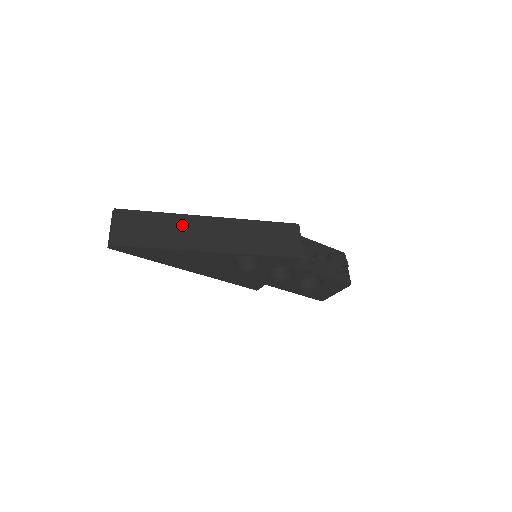
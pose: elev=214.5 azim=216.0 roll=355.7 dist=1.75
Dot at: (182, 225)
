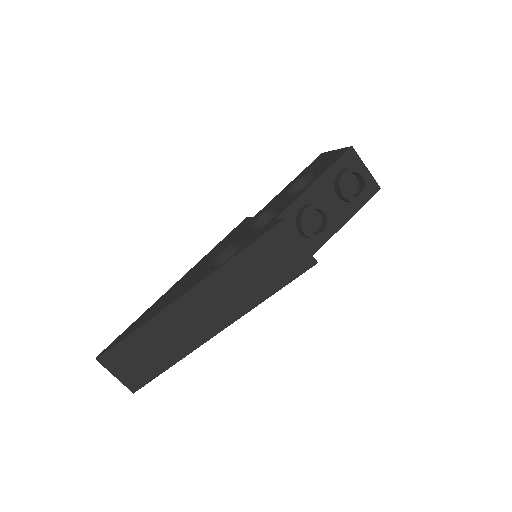
Dot at: (168, 327)
